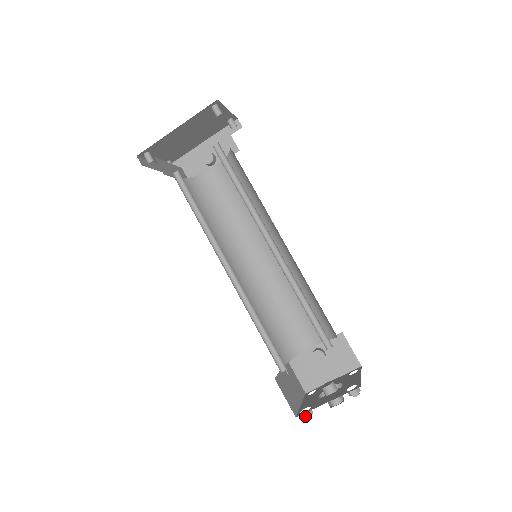
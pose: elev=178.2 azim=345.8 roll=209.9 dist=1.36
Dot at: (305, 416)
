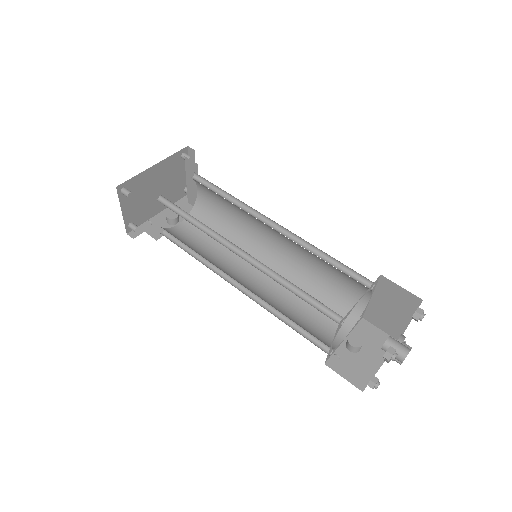
Dot at: (391, 352)
